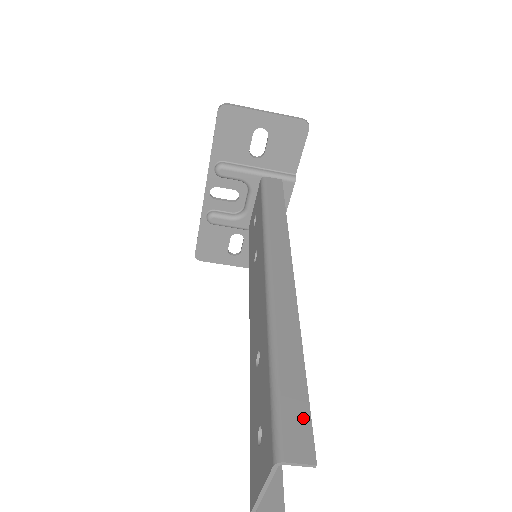
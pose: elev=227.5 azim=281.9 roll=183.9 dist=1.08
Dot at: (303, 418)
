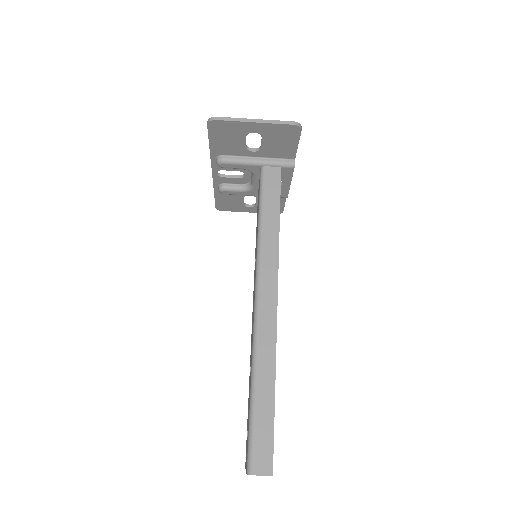
Dot at: (268, 442)
